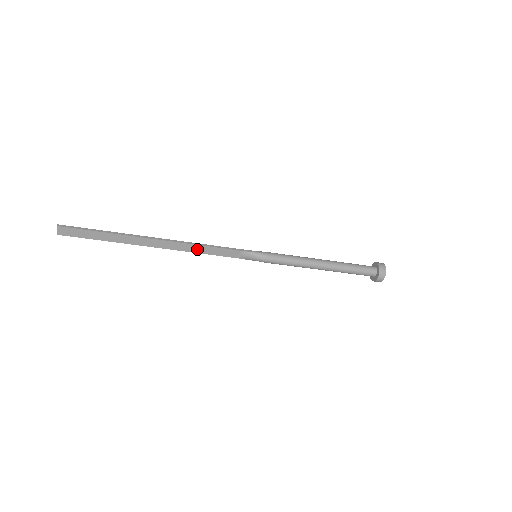
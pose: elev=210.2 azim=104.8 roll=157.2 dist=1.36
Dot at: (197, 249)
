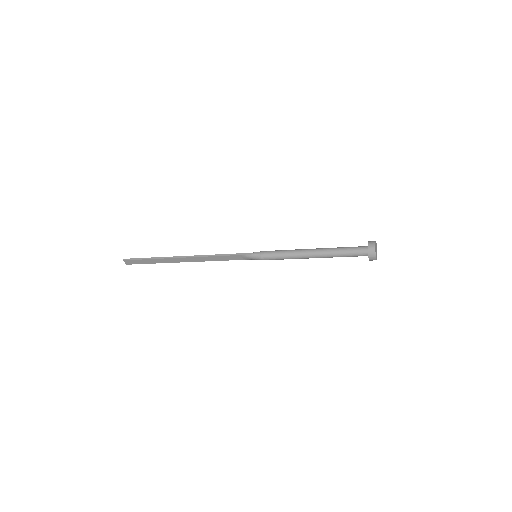
Dot at: (211, 259)
